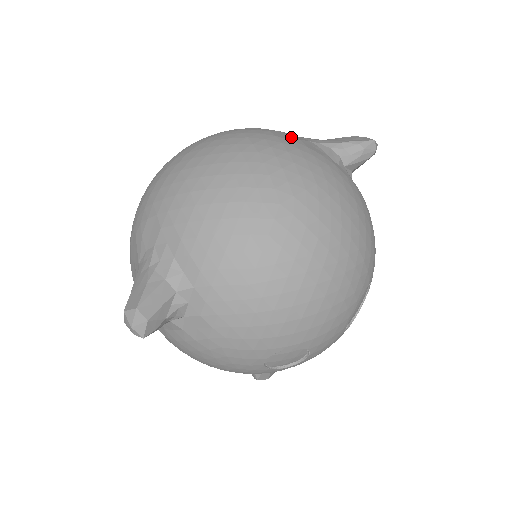
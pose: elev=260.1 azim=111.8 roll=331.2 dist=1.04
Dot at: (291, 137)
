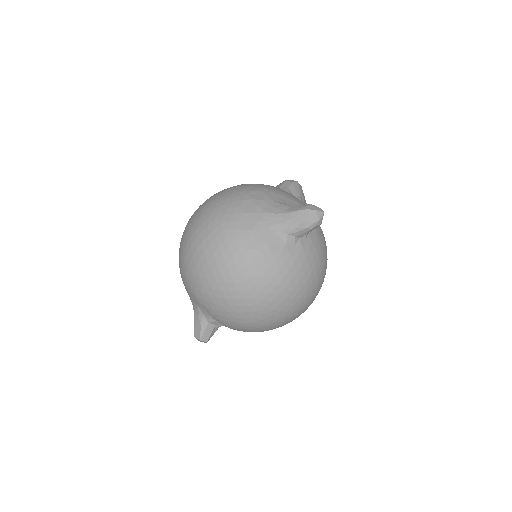
Dot at: (260, 241)
